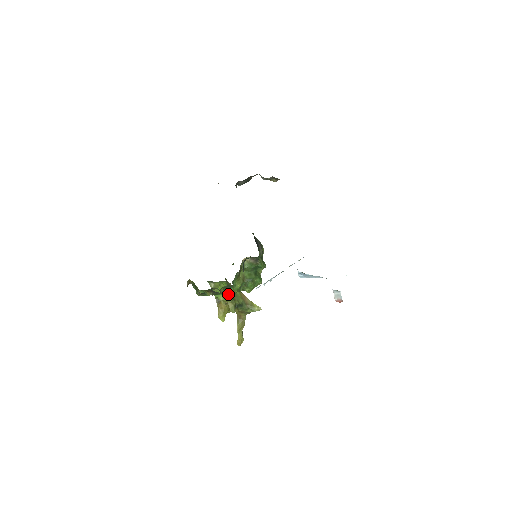
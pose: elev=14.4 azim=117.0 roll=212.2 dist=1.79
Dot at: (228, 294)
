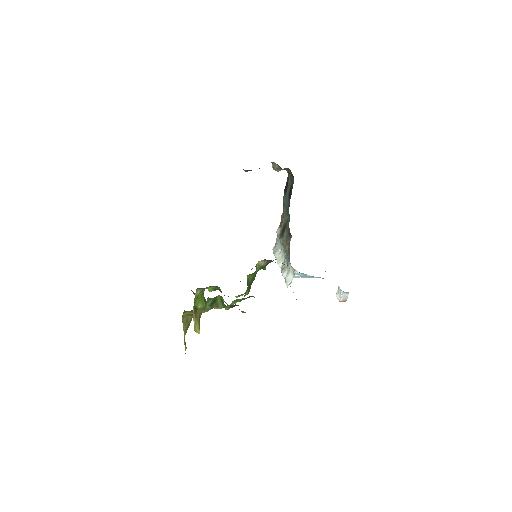
Dot at: occluded
